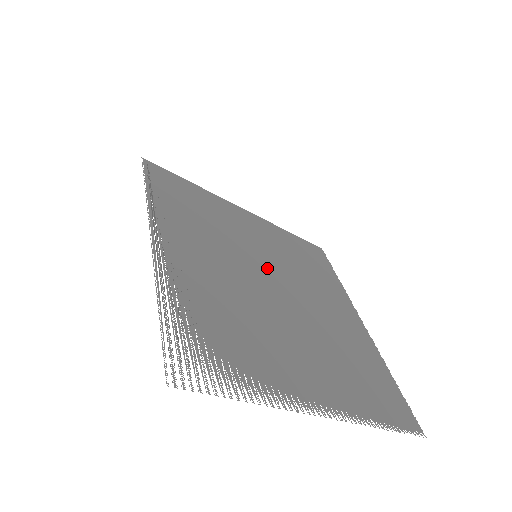
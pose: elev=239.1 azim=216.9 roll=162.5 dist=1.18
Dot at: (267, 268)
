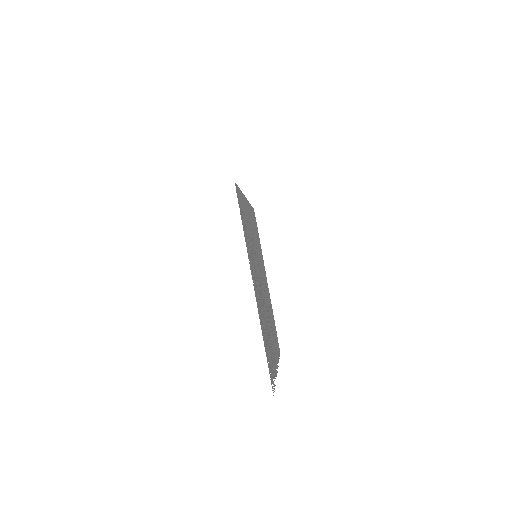
Dot at: (258, 265)
